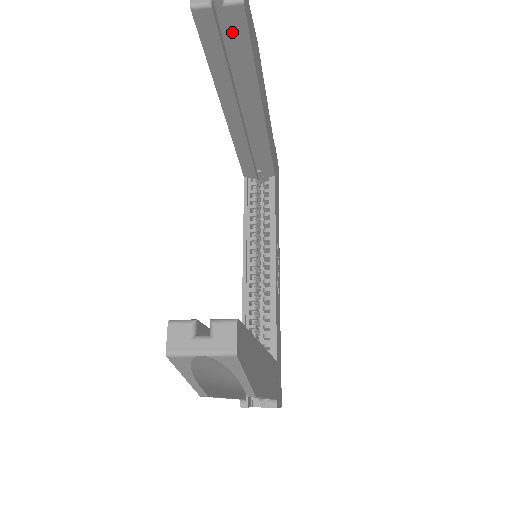
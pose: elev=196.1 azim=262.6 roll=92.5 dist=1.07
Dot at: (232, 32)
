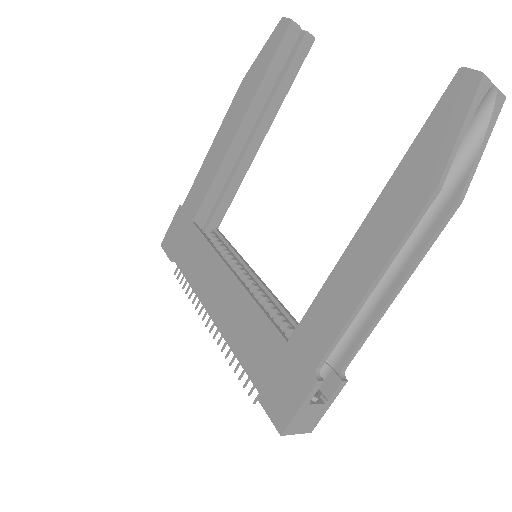
Dot at: (297, 55)
